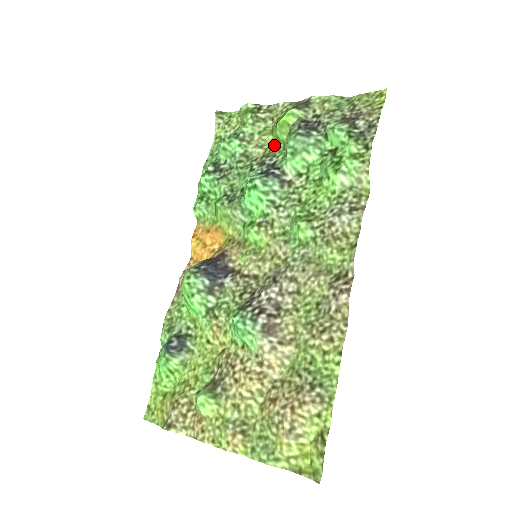
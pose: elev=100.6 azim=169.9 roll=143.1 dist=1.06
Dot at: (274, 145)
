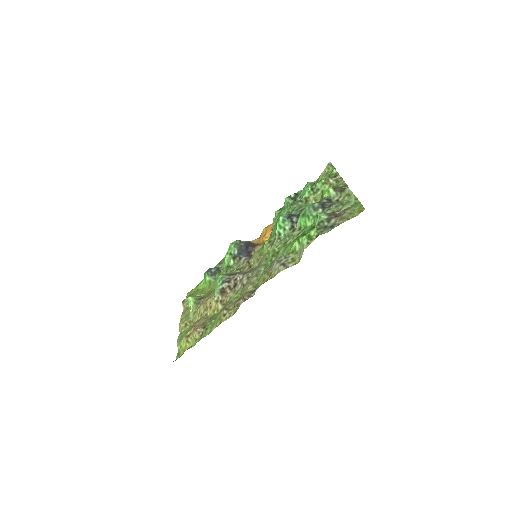
Dot at: occluded
